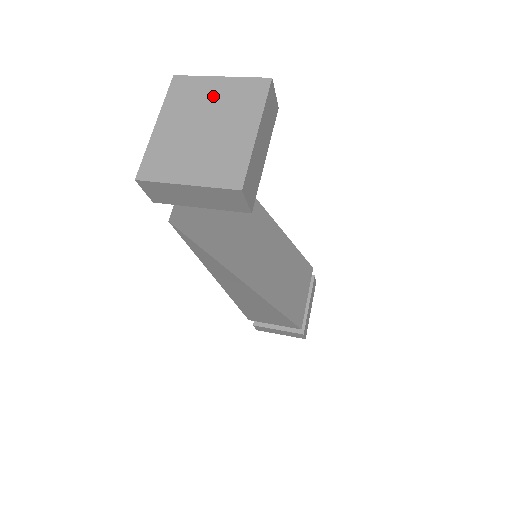
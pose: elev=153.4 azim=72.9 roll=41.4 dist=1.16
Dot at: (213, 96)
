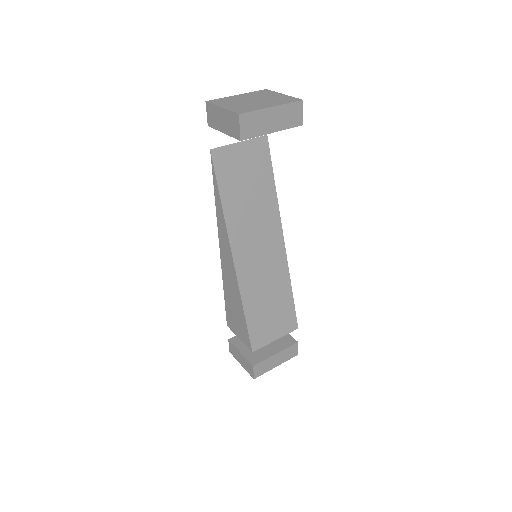
Dot at: (272, 96)
